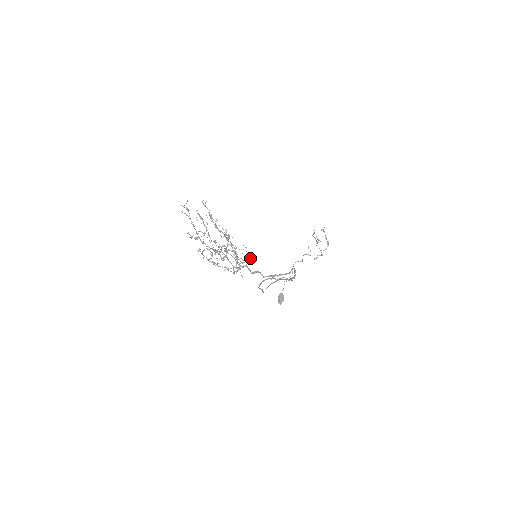
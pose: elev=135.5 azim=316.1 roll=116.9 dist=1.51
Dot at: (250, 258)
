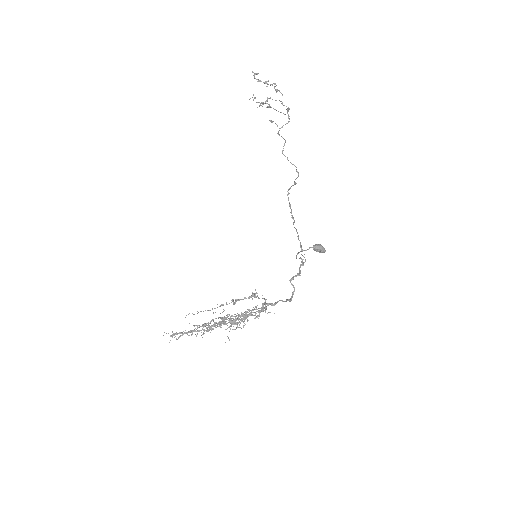
Dot at: (256, 293)
